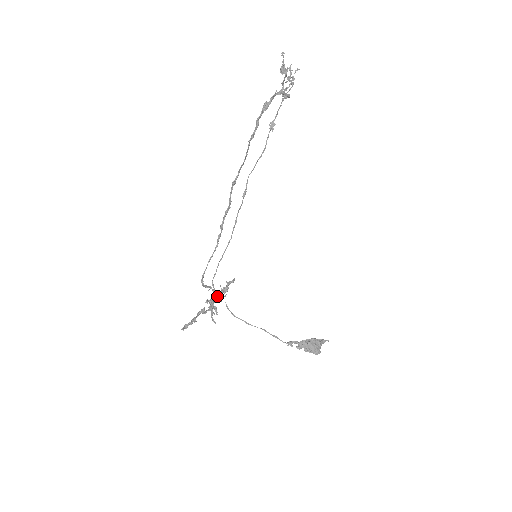
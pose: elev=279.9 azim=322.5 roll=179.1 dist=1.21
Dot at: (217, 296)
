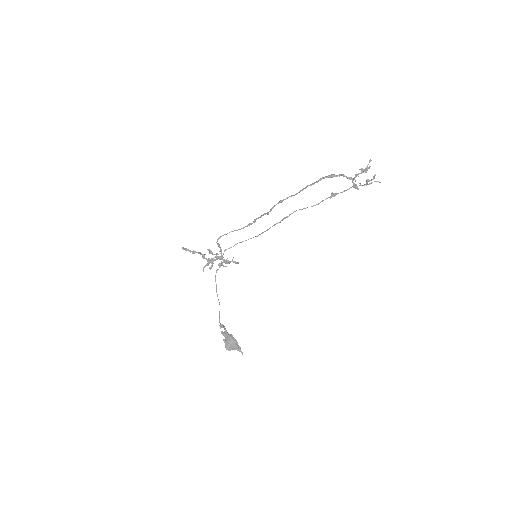
Dot at: (219, 258)
